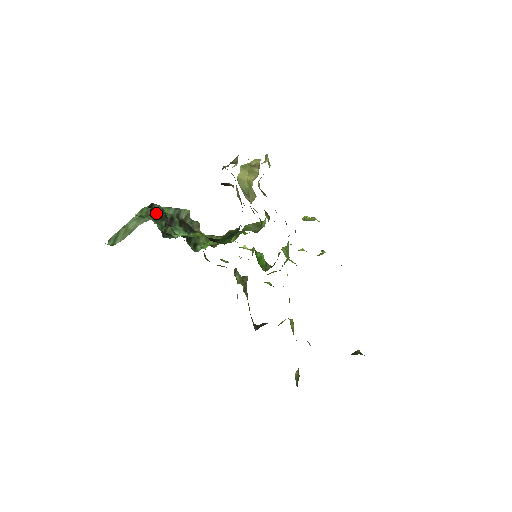
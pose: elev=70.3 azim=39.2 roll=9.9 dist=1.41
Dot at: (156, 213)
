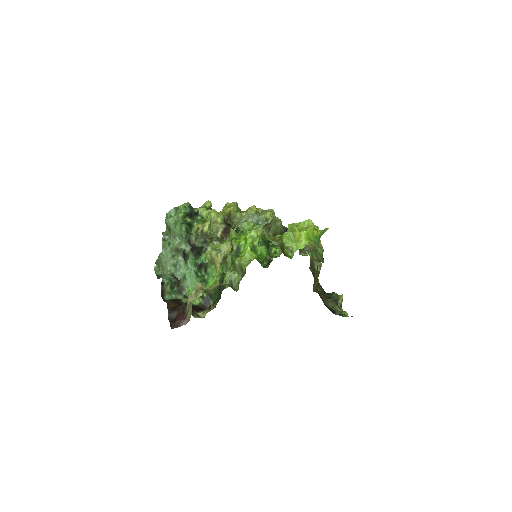
Dot at: (168, 286)
